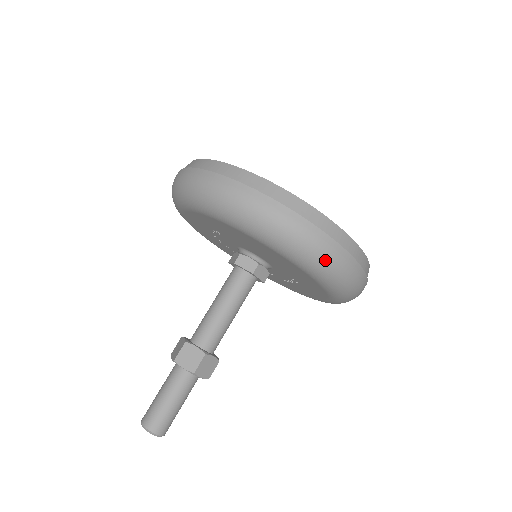
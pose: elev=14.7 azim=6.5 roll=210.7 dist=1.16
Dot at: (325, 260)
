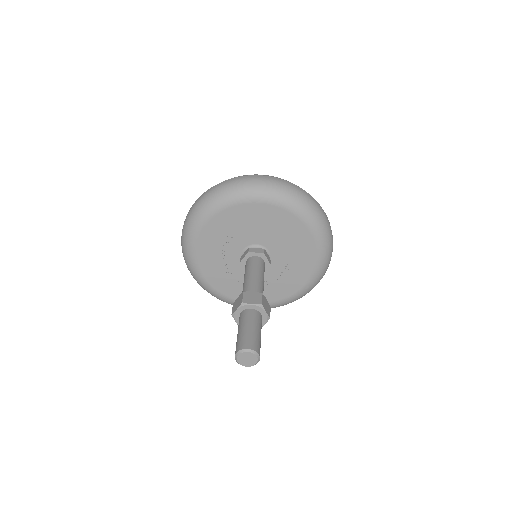
Dot at: (313, 206)
